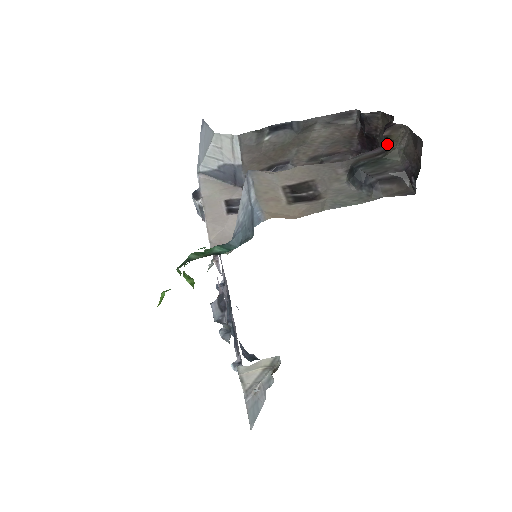
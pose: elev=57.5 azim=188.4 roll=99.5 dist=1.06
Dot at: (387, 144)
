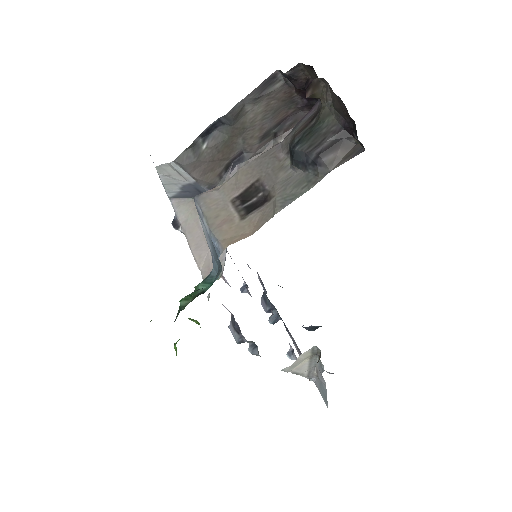
Dot at: occluded
